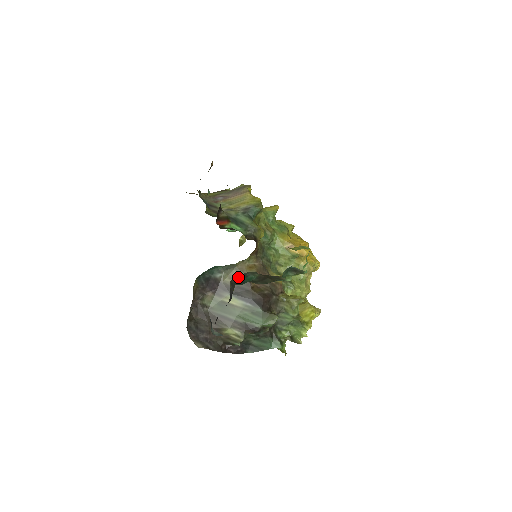
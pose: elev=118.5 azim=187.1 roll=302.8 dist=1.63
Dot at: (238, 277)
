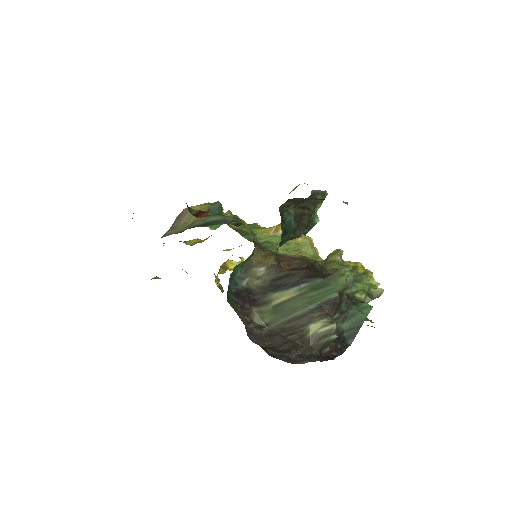
Dot at: (281, 212)
